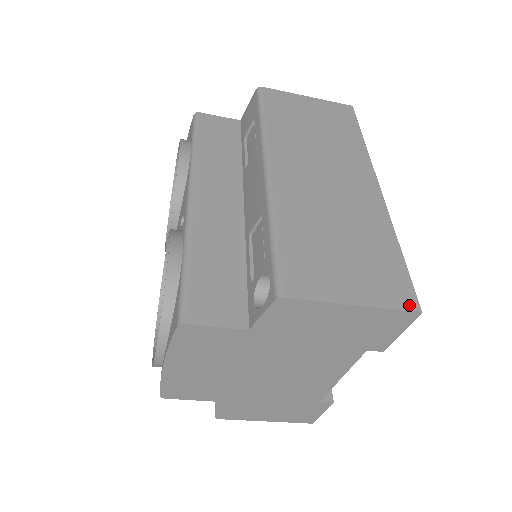
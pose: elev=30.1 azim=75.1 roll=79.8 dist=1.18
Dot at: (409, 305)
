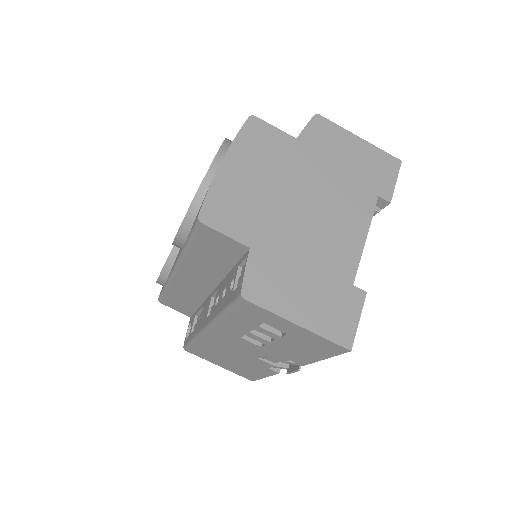
Dot at: (392, 159)
